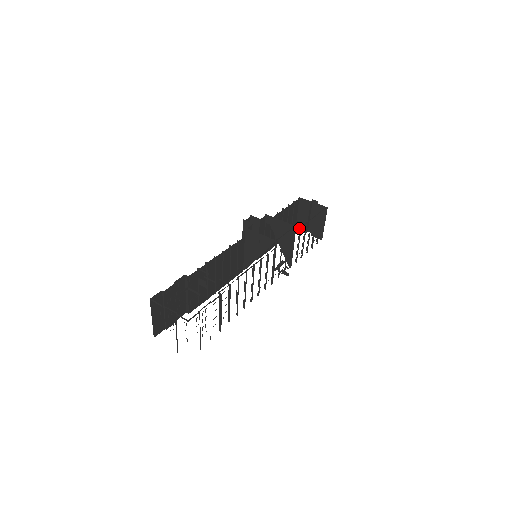
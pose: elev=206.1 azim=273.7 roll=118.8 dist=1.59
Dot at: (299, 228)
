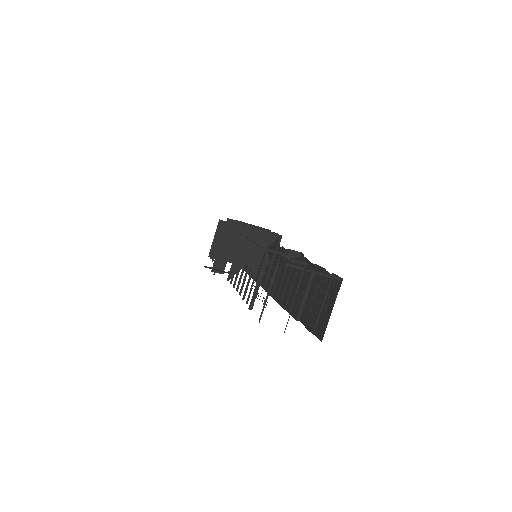
Dot at: occluded
